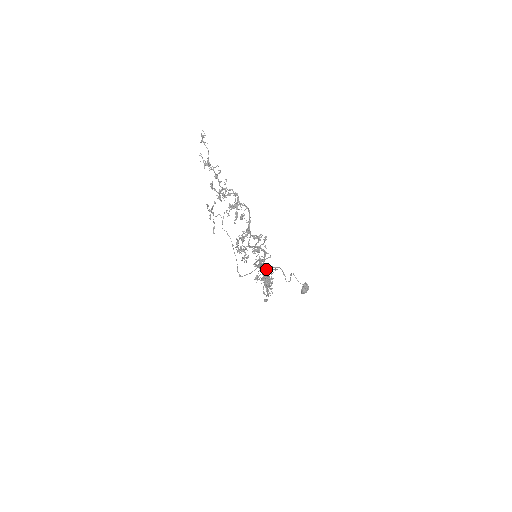
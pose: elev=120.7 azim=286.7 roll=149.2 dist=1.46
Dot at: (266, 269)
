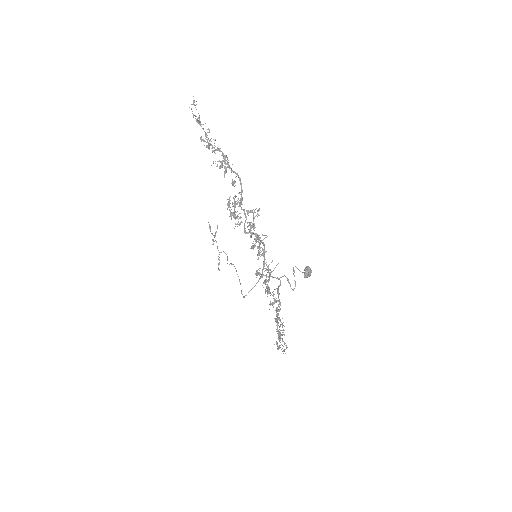
Dot at: occluded
